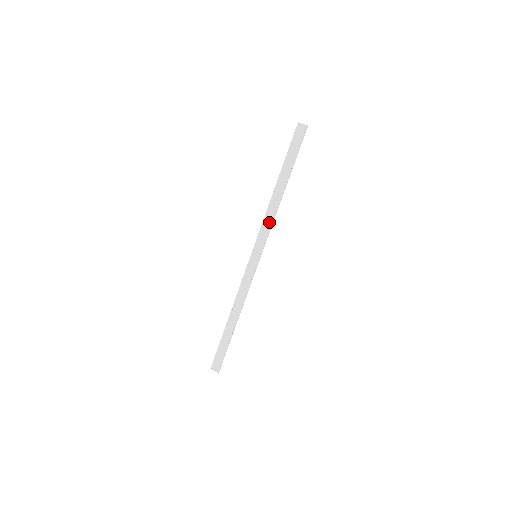
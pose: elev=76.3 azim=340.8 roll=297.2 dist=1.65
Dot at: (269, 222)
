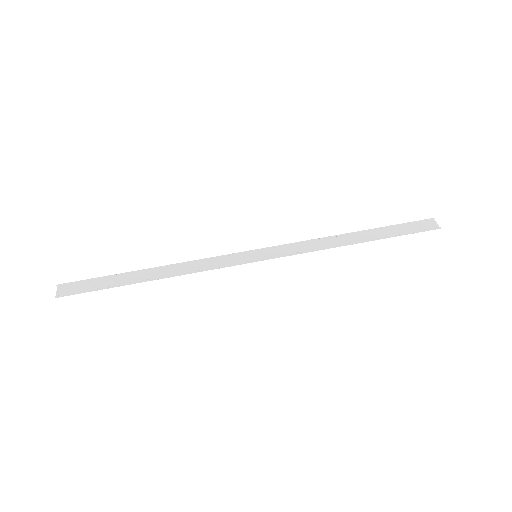
Dot at: (308, 248)
